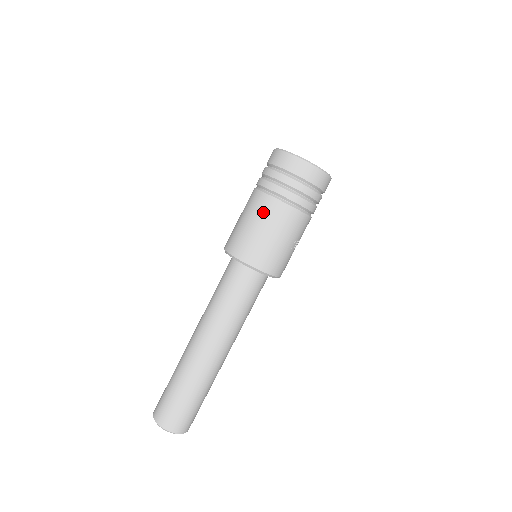
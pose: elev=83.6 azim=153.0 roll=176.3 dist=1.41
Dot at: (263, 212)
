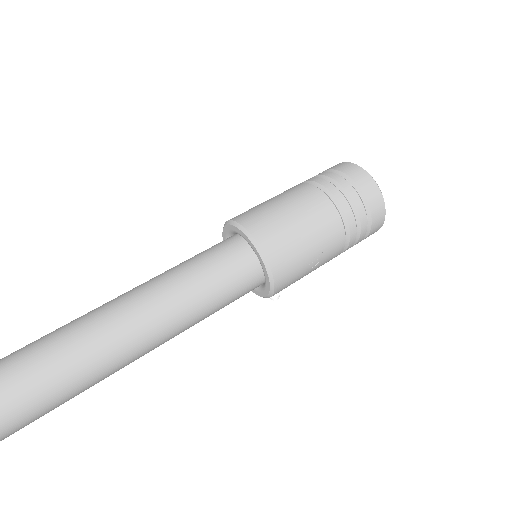
Dot at: (296, 194)
